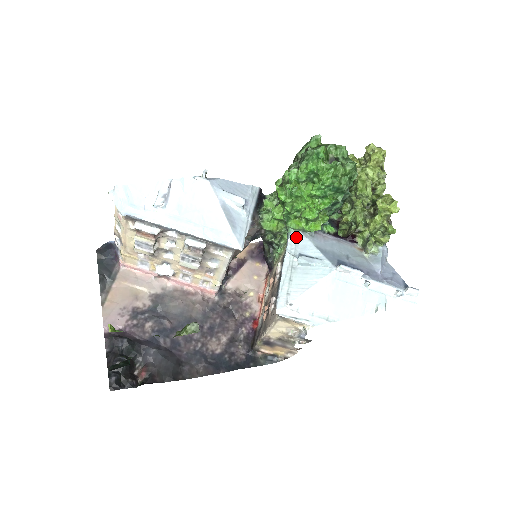
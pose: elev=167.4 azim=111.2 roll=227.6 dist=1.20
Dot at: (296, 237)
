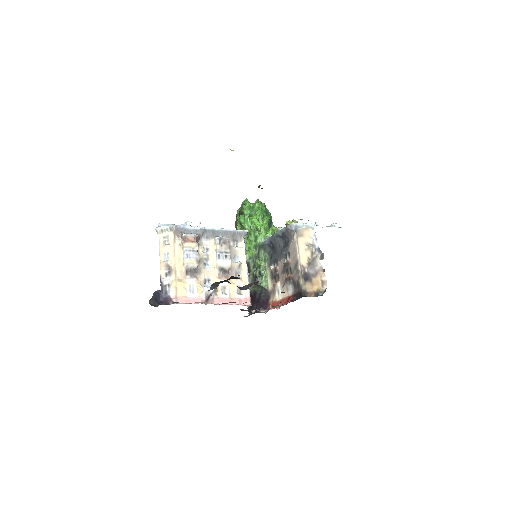
Dot at: occluded
